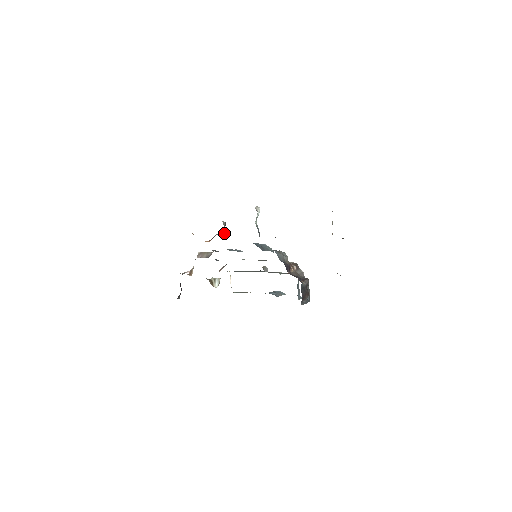
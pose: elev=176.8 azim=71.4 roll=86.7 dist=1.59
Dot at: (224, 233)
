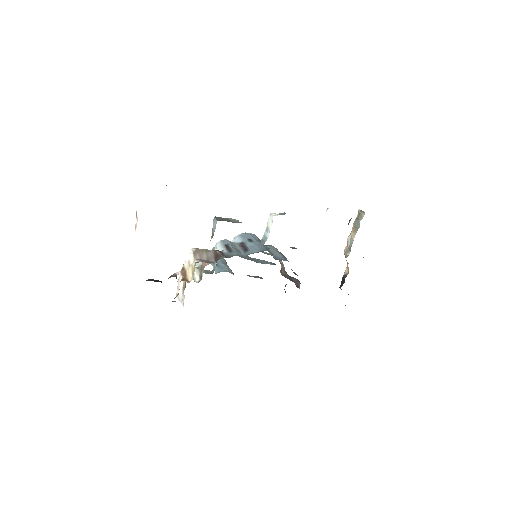
Dot at: occluded
